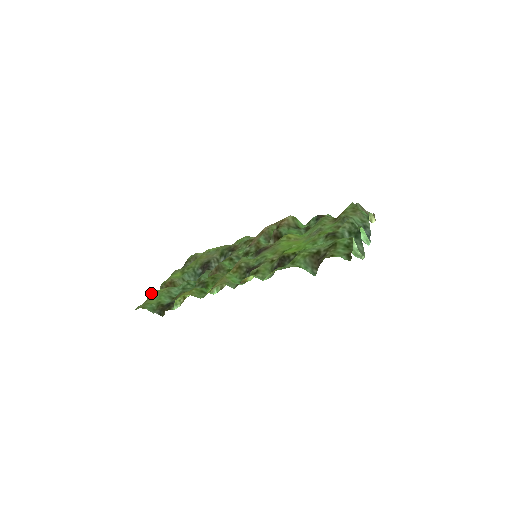
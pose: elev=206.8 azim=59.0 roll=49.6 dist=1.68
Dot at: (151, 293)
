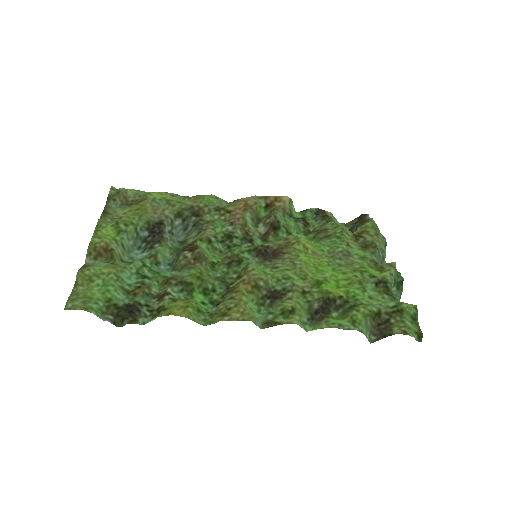
Dot at: (84, 272)
